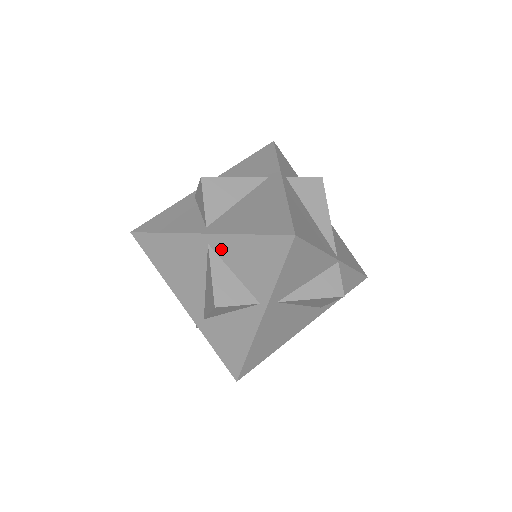
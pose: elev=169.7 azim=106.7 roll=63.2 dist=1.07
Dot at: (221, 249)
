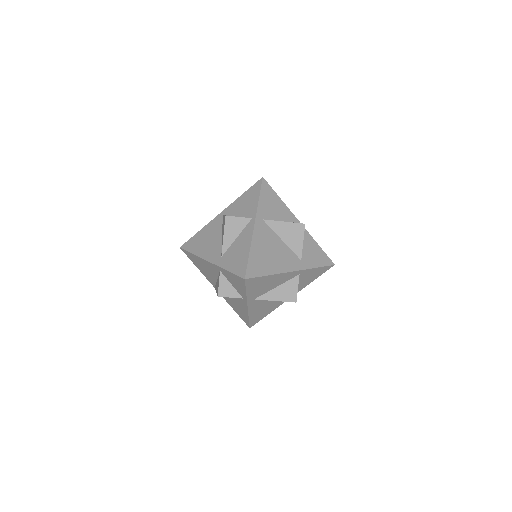
Dot at: (230, 212)
